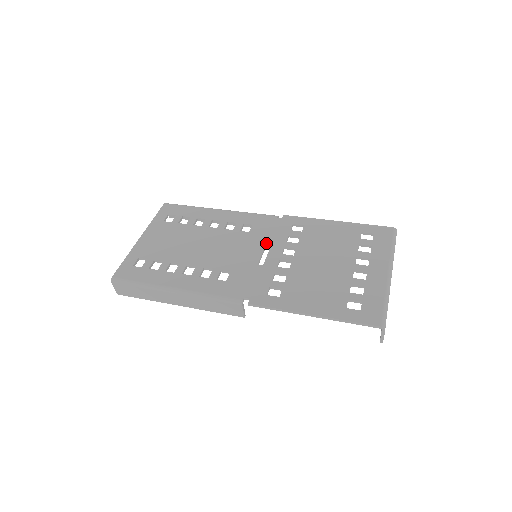
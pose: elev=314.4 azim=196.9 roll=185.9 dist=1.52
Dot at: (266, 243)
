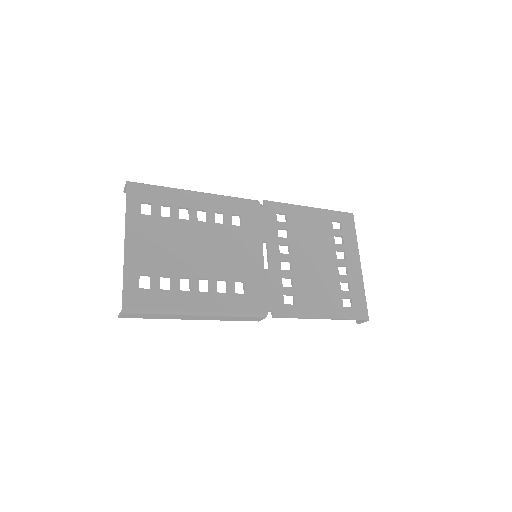
Dot at: (262, 240)
